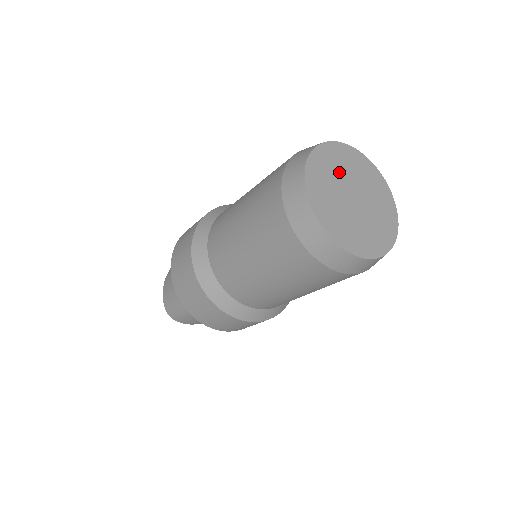
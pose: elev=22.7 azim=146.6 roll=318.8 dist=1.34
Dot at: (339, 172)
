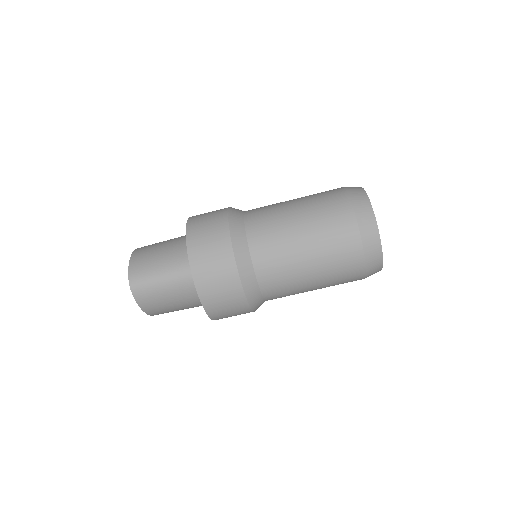
Dot at: occluded
